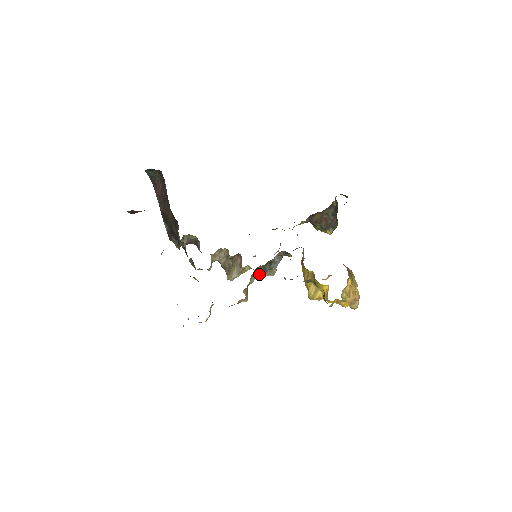
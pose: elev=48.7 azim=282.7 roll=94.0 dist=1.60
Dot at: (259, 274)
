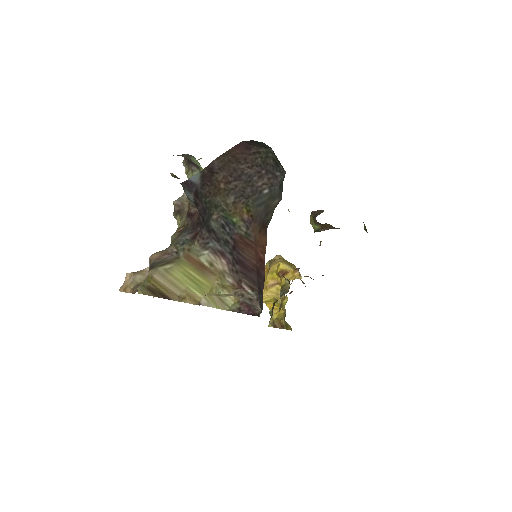
Dot at: occluded
